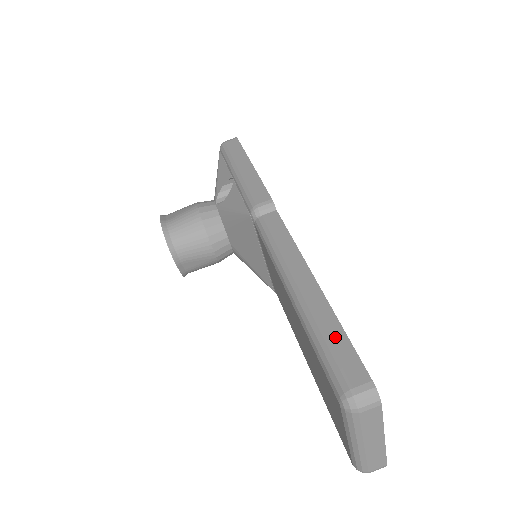
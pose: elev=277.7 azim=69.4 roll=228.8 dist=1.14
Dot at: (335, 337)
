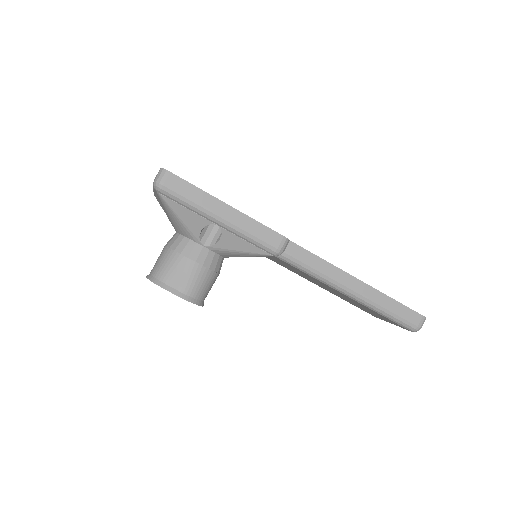
Dot at: (395, 307)
